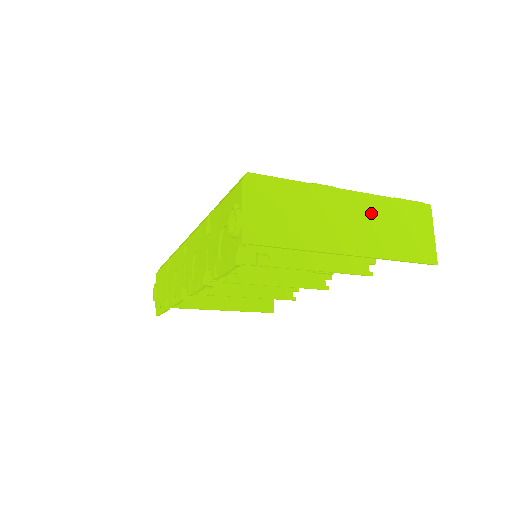
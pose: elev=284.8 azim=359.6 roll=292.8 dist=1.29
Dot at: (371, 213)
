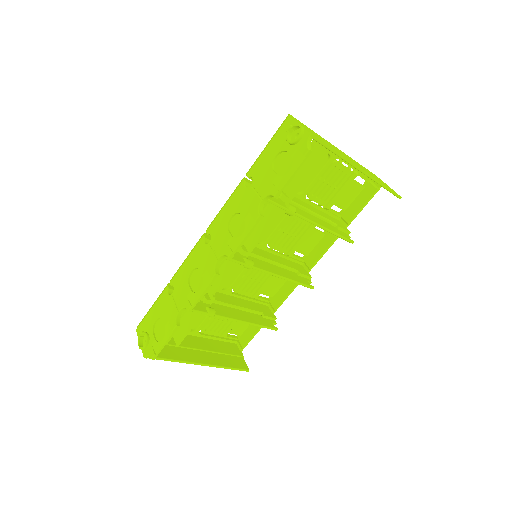
Dot at: occluded
